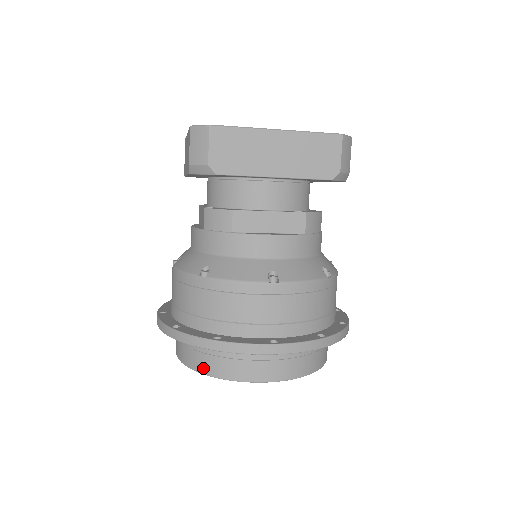
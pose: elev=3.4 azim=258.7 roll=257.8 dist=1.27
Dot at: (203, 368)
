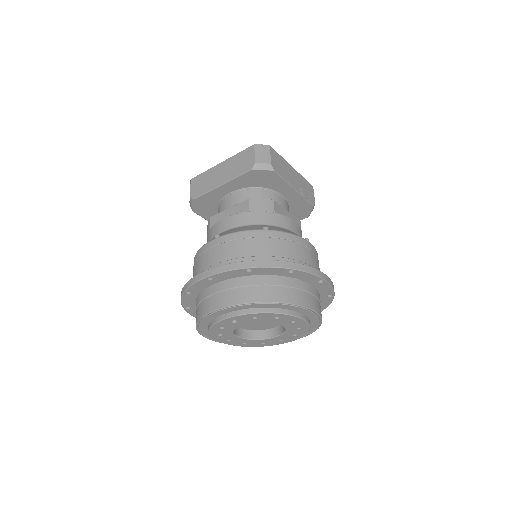
Dot at: occluded
